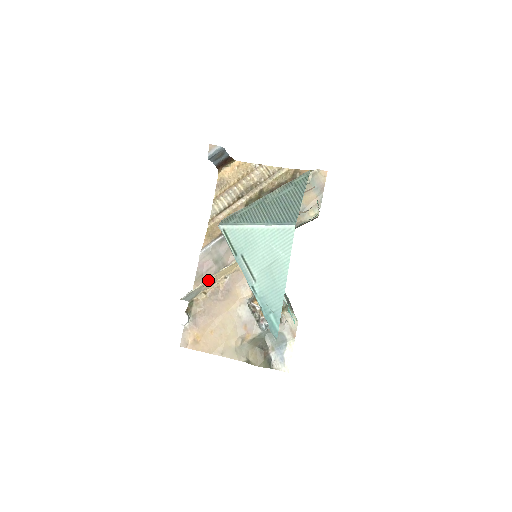
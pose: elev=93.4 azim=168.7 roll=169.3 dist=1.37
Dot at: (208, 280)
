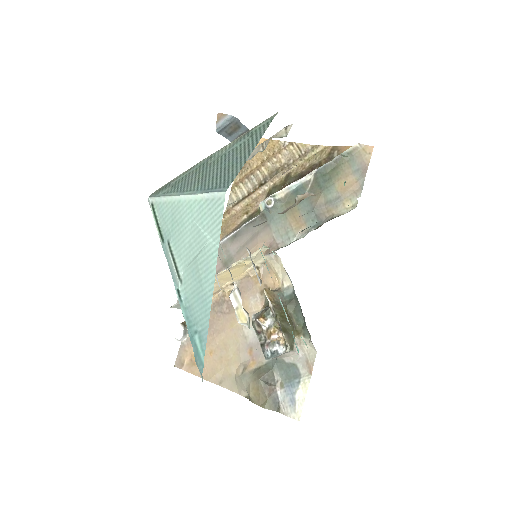
Dot at: occluded
